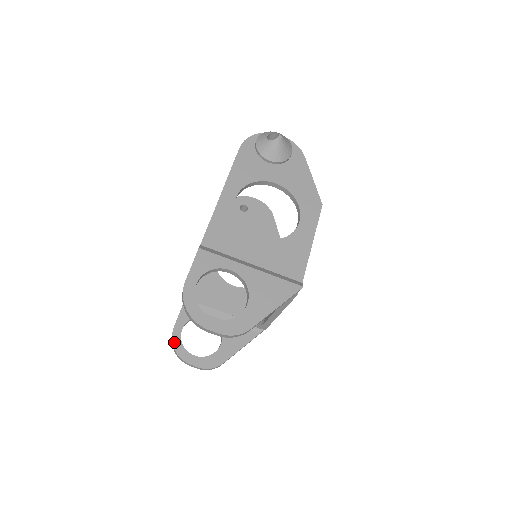
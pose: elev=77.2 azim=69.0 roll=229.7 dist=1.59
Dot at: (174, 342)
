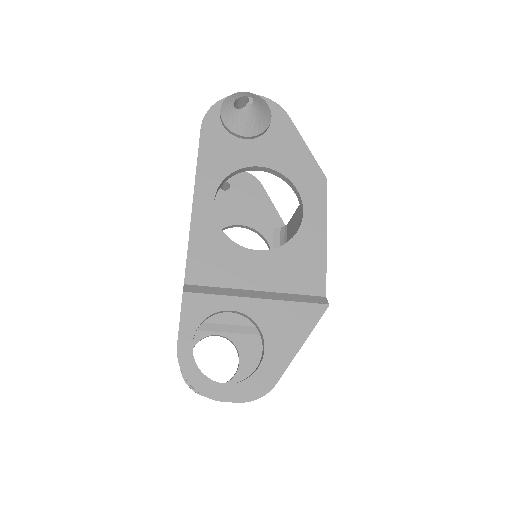
Dot at: occluded
